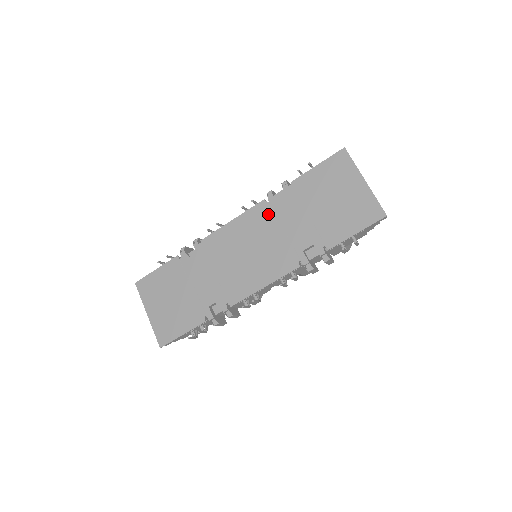
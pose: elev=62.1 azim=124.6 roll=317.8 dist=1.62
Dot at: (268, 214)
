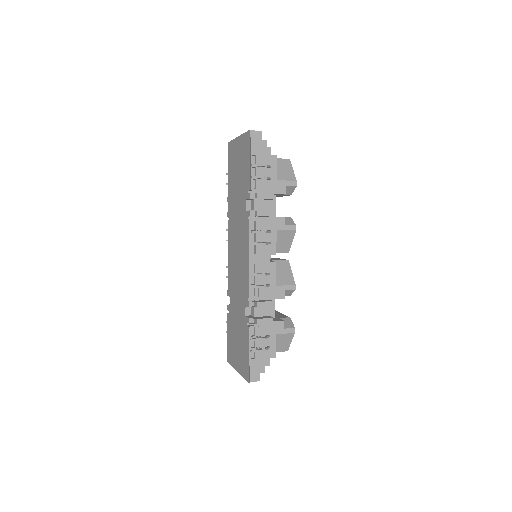
Dot at: (231, 224)
